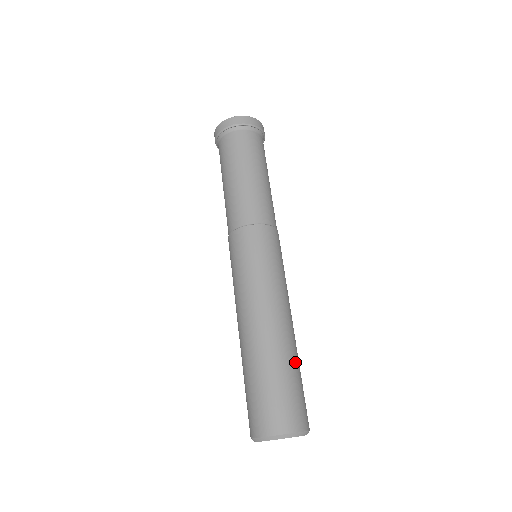
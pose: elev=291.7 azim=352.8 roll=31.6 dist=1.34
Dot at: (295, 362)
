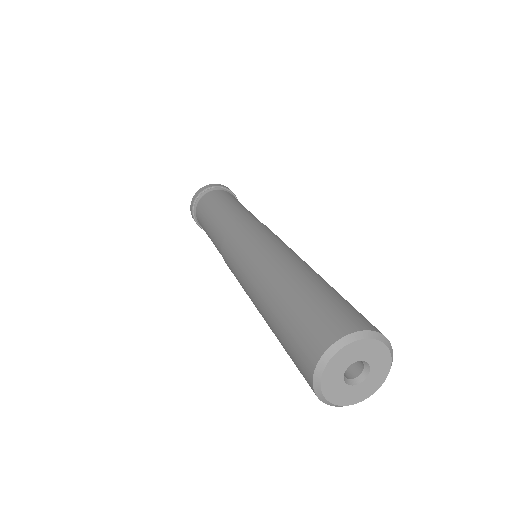
Dot at: occluded
